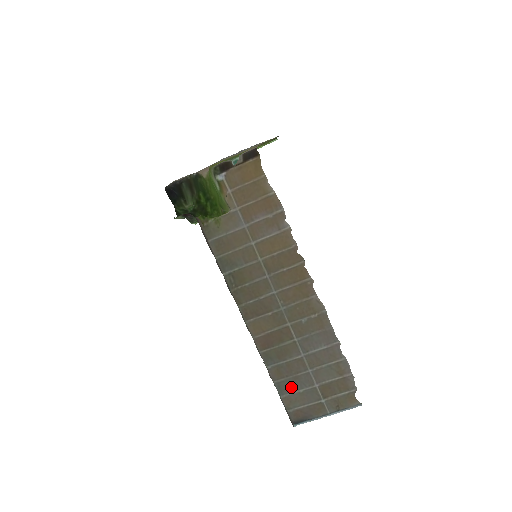
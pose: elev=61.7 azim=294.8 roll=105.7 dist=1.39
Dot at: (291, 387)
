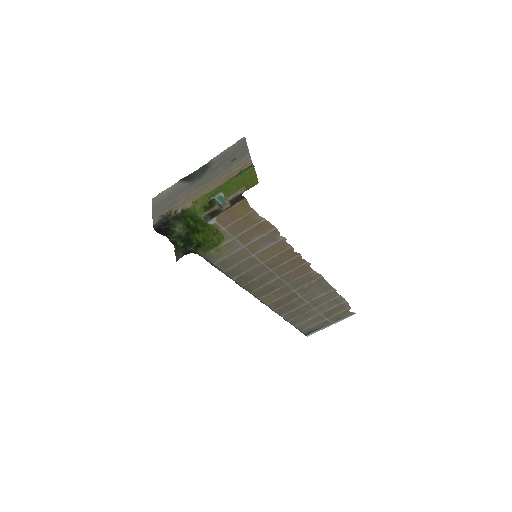
Dot at: (302, 320)
